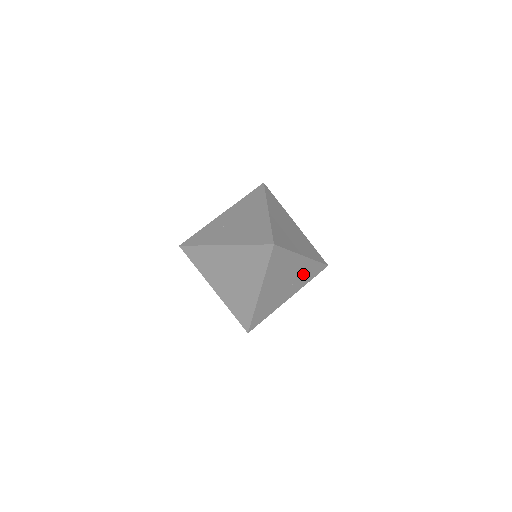
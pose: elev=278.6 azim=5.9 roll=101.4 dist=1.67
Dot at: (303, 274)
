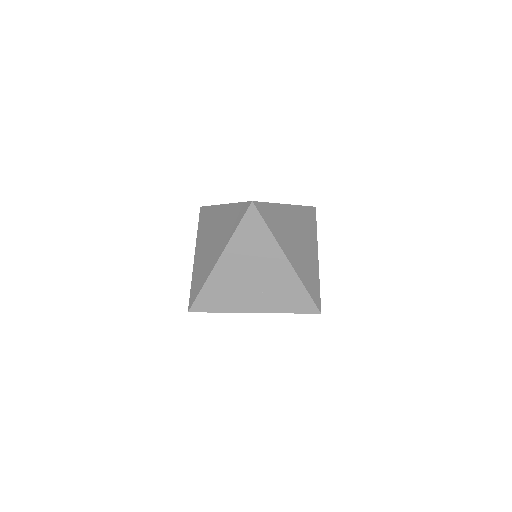
Dot at: (282, 291)
